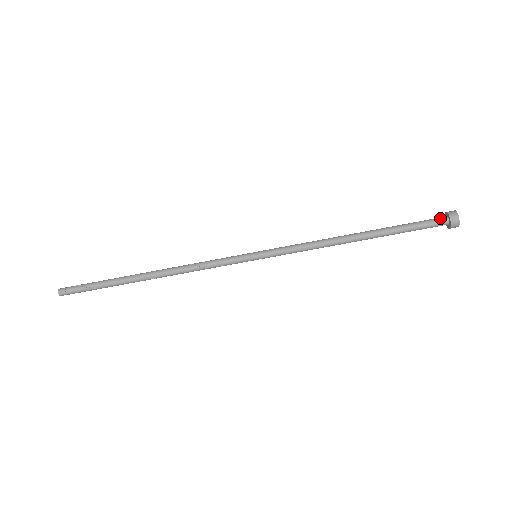
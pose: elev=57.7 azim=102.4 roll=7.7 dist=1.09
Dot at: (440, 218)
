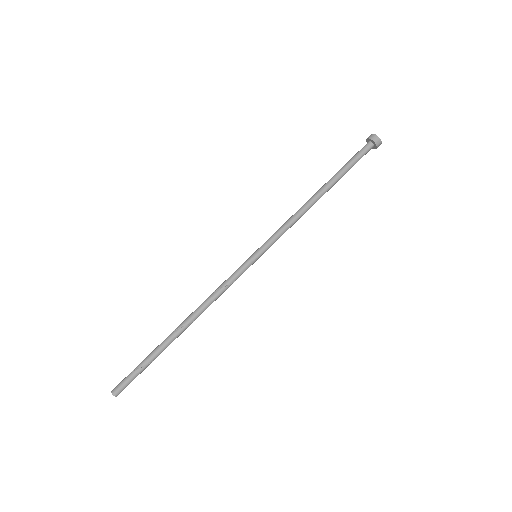
Dot at: (364, 146)
